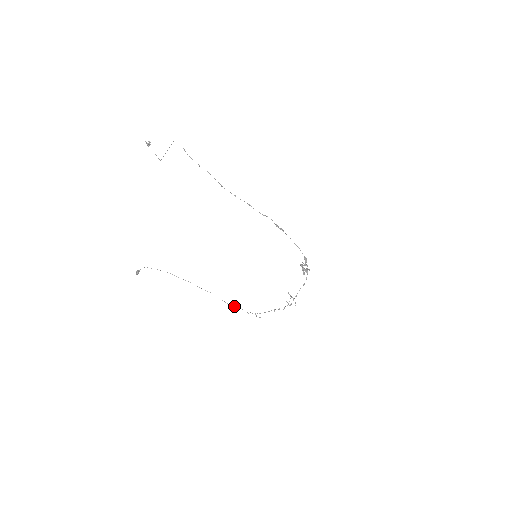
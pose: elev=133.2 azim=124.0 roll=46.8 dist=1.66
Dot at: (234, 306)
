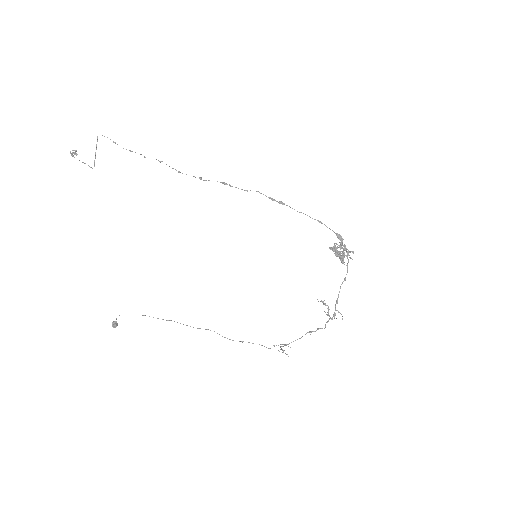
Dot at: occluded
